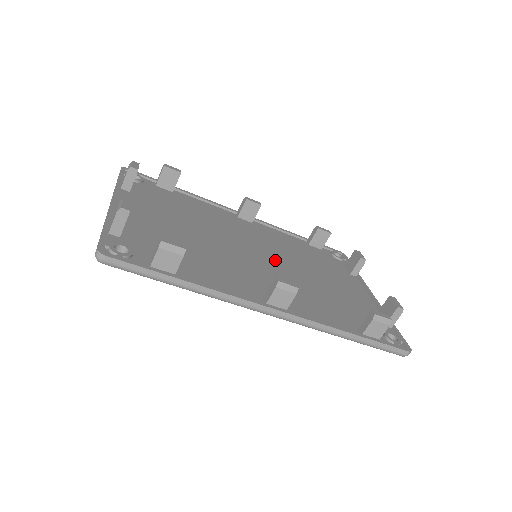
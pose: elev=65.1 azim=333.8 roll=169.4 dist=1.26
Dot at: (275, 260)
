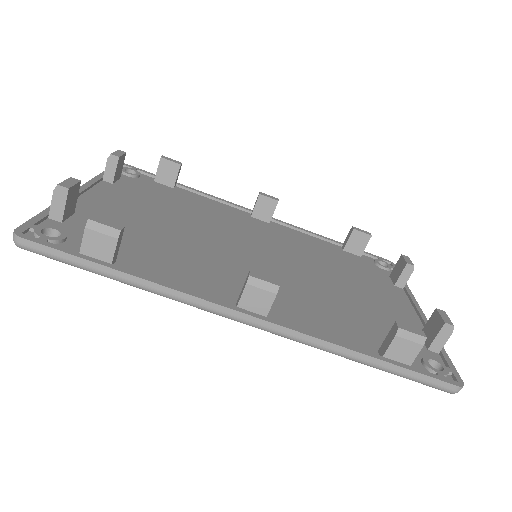
Dot at: (282, 262)
